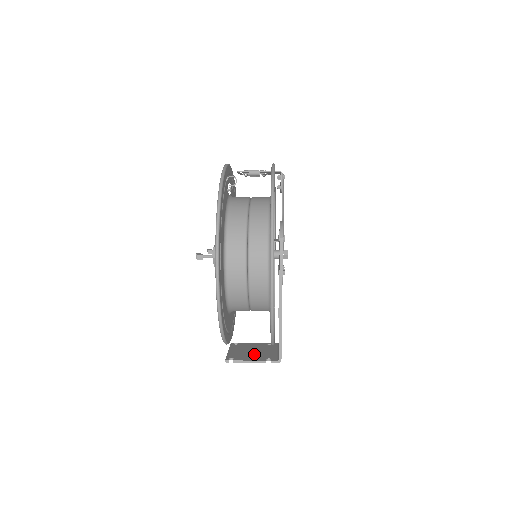
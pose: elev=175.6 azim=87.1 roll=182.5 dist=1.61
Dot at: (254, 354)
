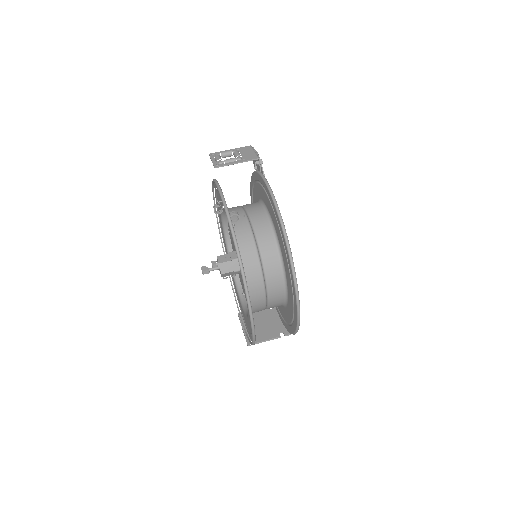
Dot at: (266, 328)
